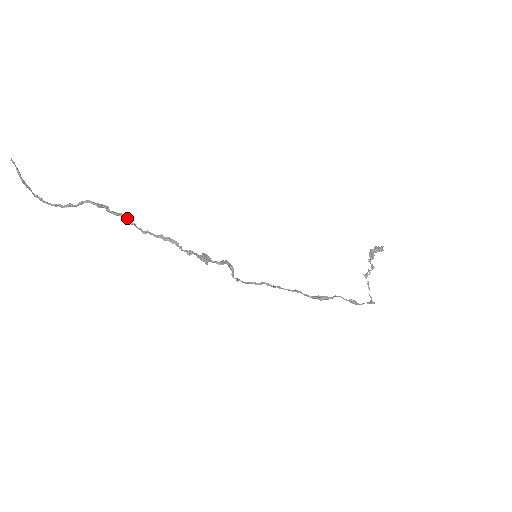
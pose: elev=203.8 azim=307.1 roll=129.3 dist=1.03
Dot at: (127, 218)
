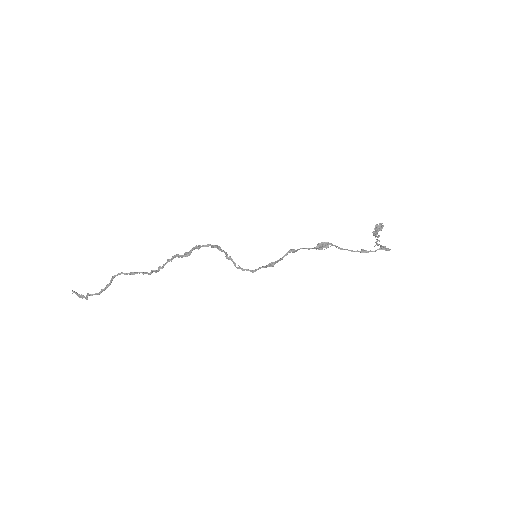
Dot at: (146, 272)
